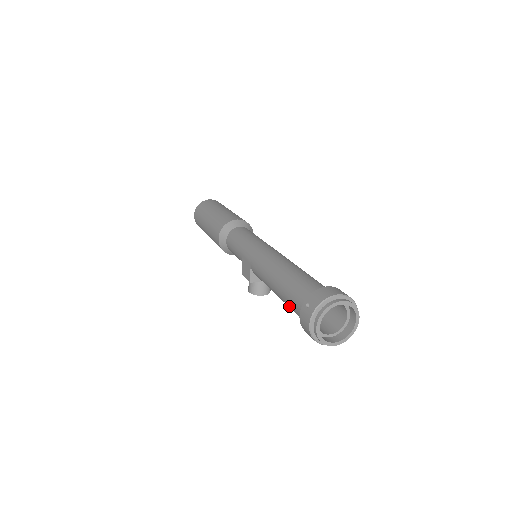
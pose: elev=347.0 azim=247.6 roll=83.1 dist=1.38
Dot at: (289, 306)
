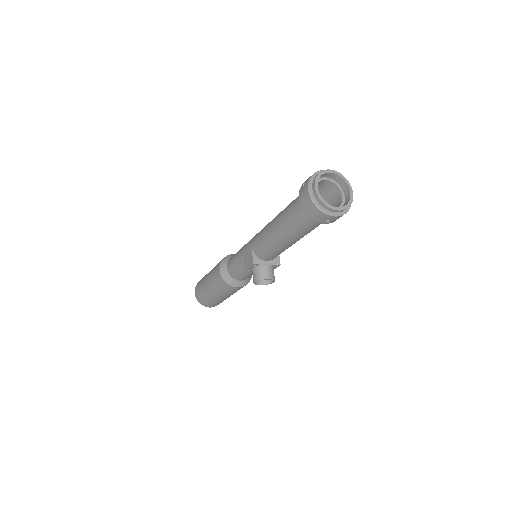
Dot at: (290, 223)
